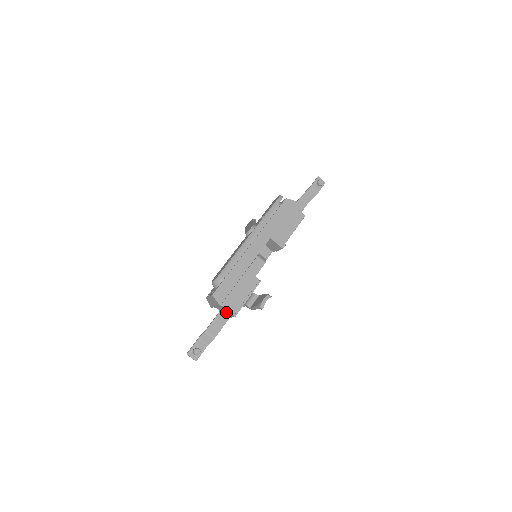
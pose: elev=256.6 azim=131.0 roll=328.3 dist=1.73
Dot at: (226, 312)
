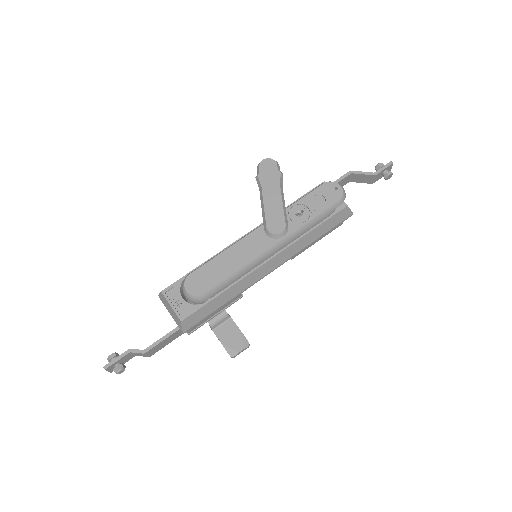
Dot at: occluded
